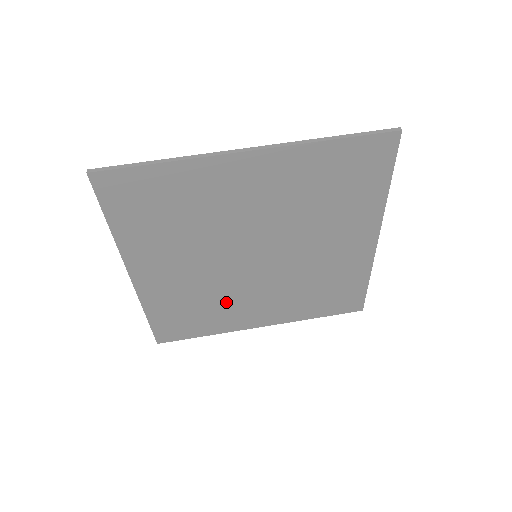
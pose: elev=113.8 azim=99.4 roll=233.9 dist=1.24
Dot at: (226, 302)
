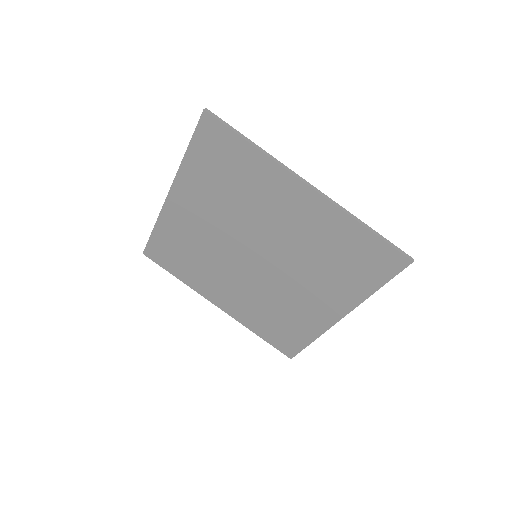
Dot at: (210, 268)
